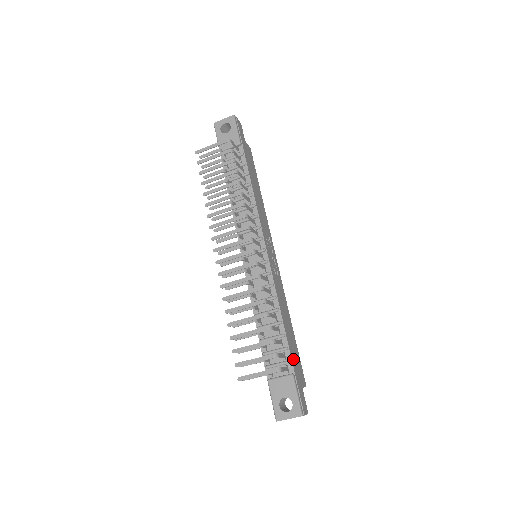
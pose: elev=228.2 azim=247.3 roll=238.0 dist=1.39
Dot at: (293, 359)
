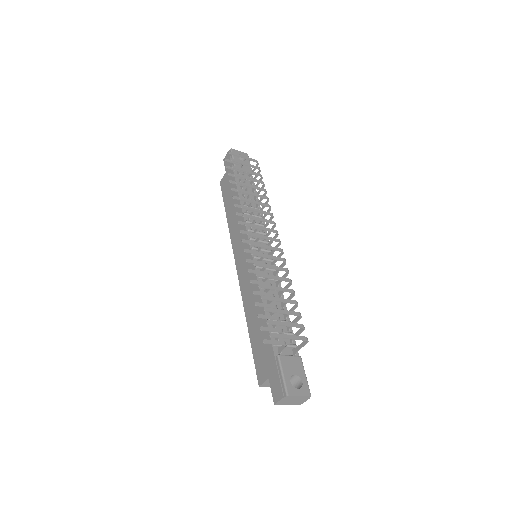
Dot at: occluded
